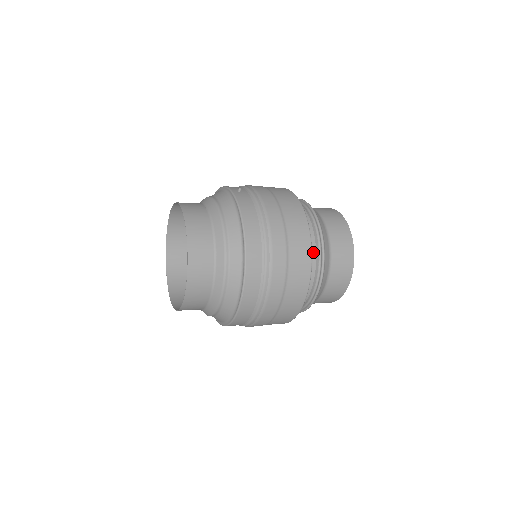
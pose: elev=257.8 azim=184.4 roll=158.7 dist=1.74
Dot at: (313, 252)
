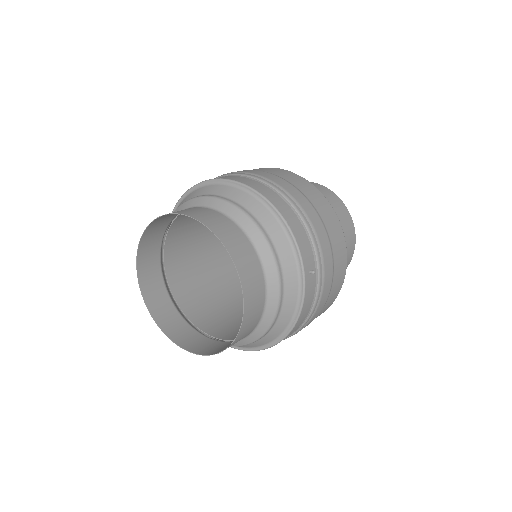
Dot at: occluded
